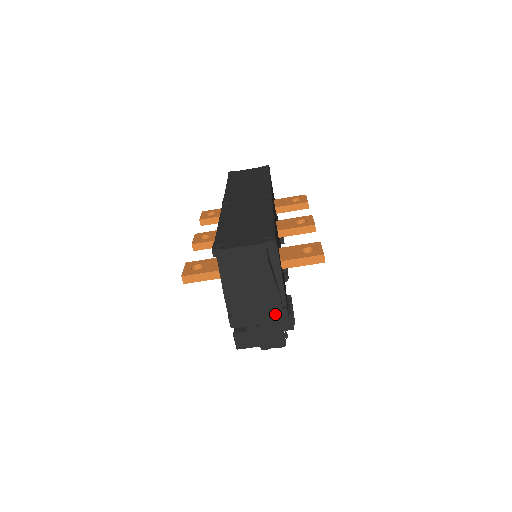
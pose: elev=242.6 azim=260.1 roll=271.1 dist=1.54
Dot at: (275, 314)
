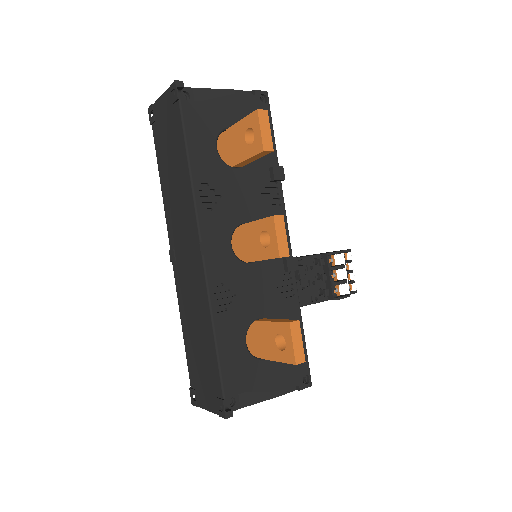
Dot at: occluded
